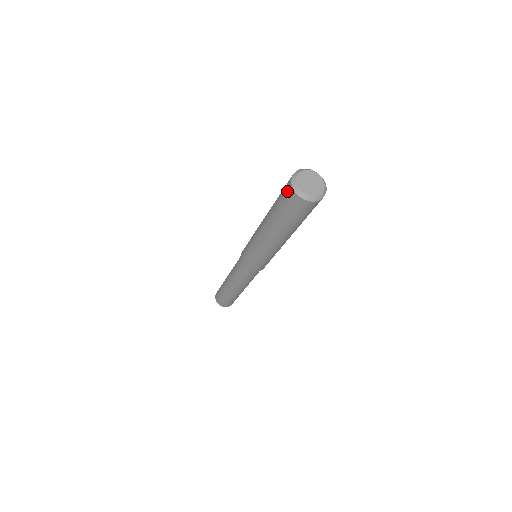
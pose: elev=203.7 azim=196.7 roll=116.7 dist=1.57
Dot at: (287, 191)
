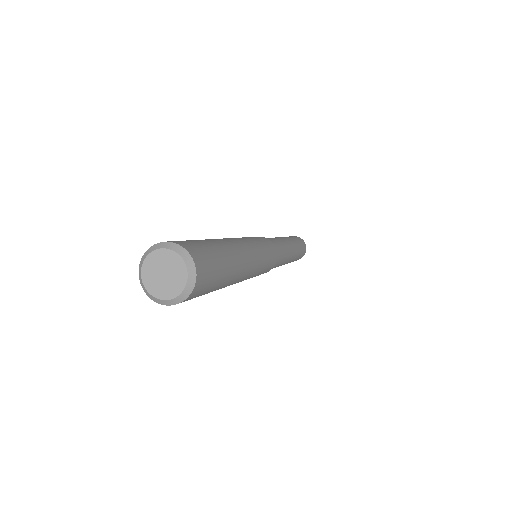
Dot at: occluded
